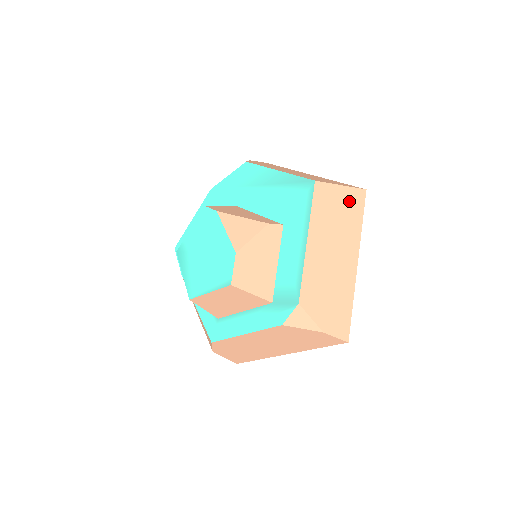
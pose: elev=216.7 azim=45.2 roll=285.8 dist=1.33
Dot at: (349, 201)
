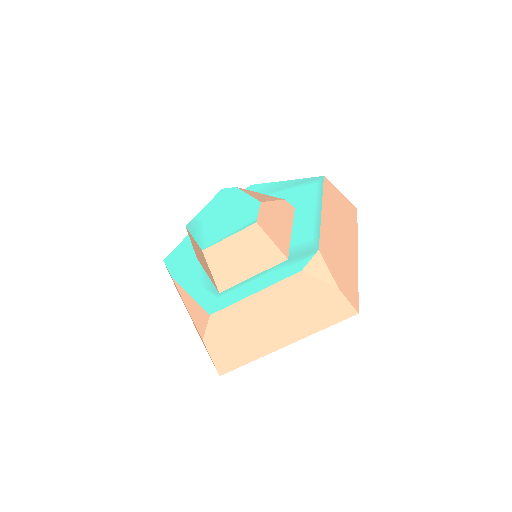
Dot at: (347, 207)
